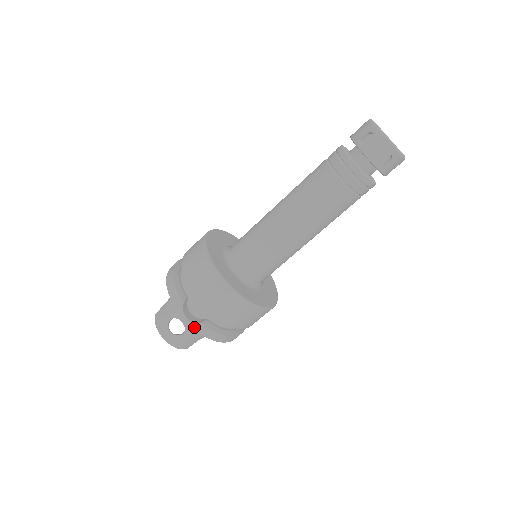
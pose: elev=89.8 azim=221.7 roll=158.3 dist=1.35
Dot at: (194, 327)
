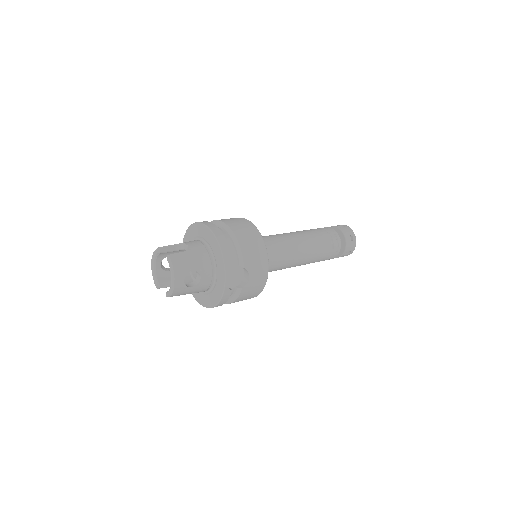
Dot at: (225, 291)
